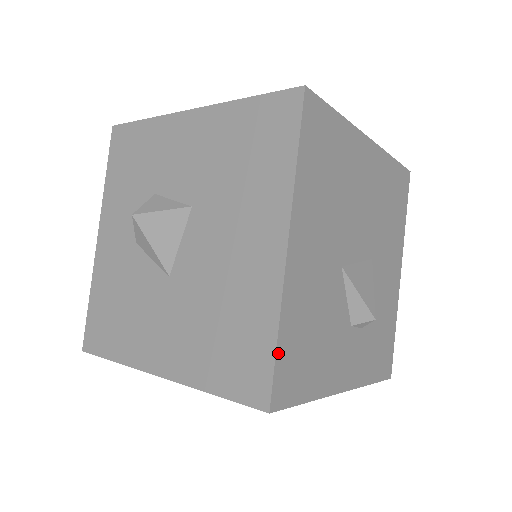
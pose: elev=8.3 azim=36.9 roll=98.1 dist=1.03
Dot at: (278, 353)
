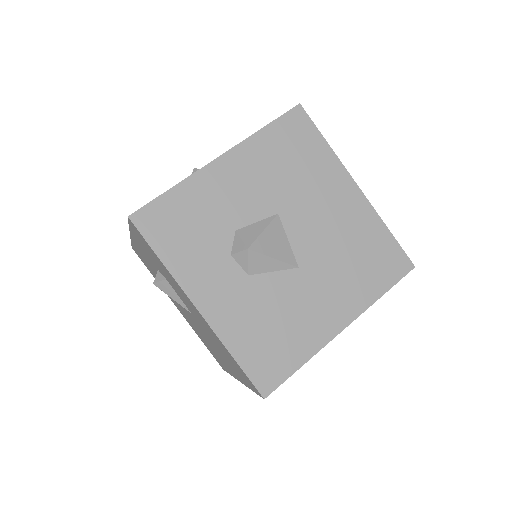
Dot at: (394, 239)
